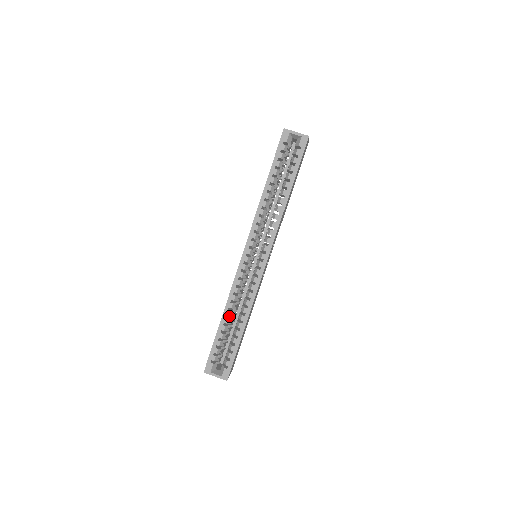
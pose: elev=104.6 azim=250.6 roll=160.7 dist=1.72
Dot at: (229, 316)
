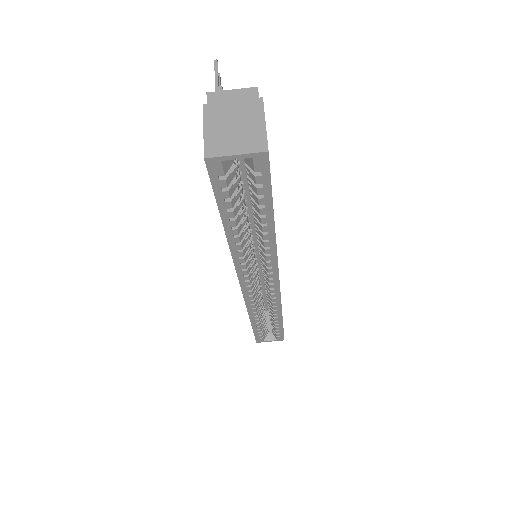
Dot at: occluded
